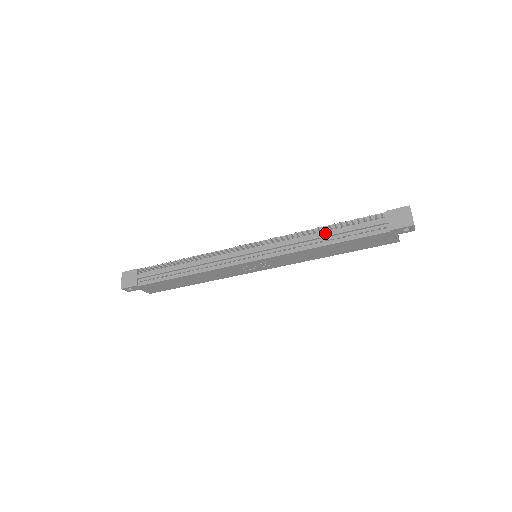
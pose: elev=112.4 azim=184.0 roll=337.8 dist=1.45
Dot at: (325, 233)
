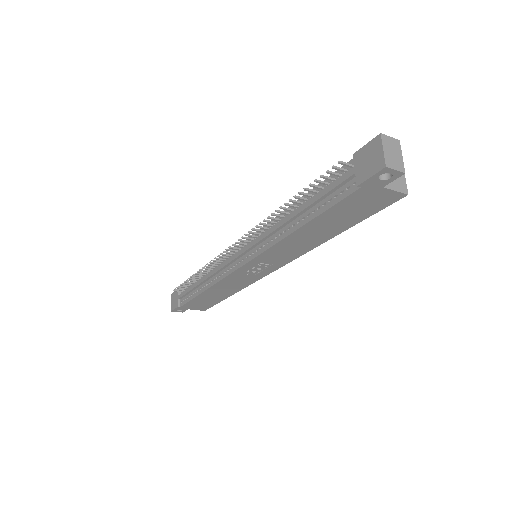
Dot at: (293, 212)
